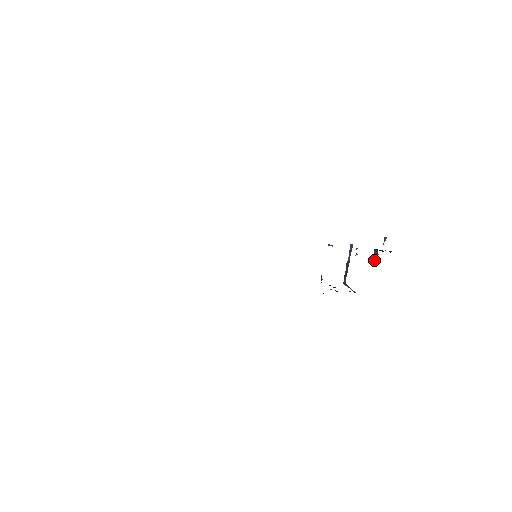
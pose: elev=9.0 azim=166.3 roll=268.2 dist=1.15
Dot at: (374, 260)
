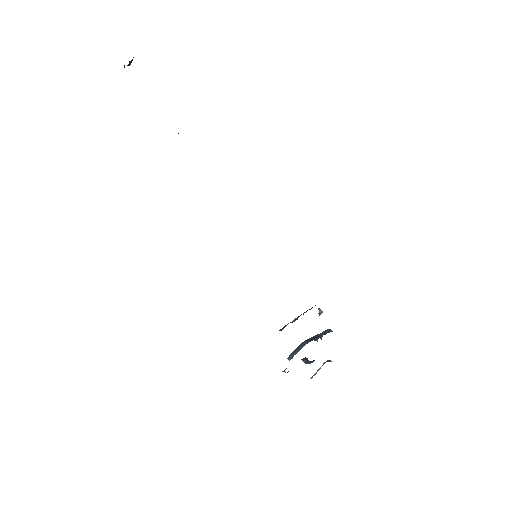
Dot at: (305, 362)
